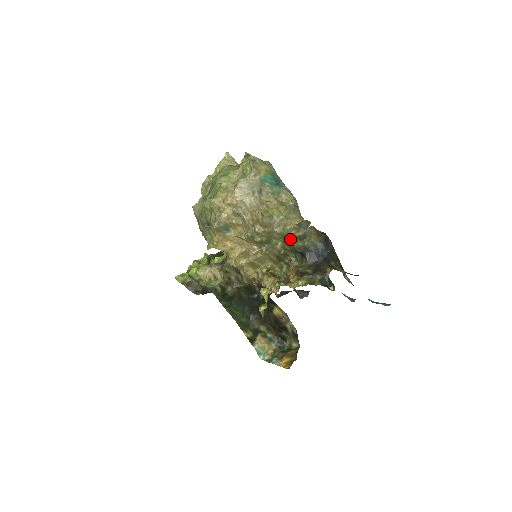
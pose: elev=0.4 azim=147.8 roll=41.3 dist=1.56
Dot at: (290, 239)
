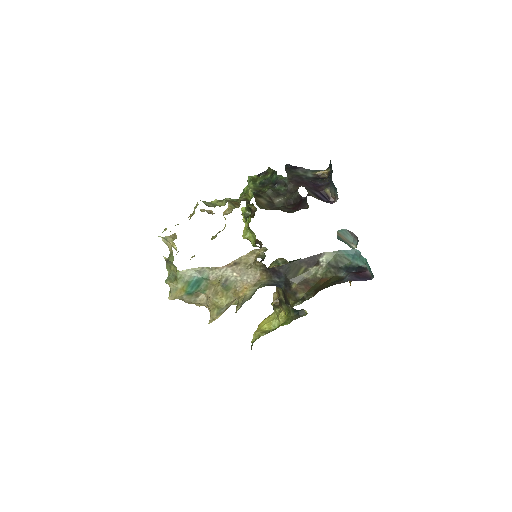
Dot at: occluded
